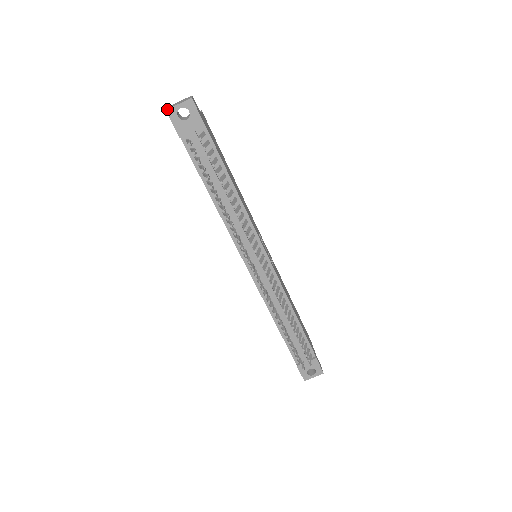
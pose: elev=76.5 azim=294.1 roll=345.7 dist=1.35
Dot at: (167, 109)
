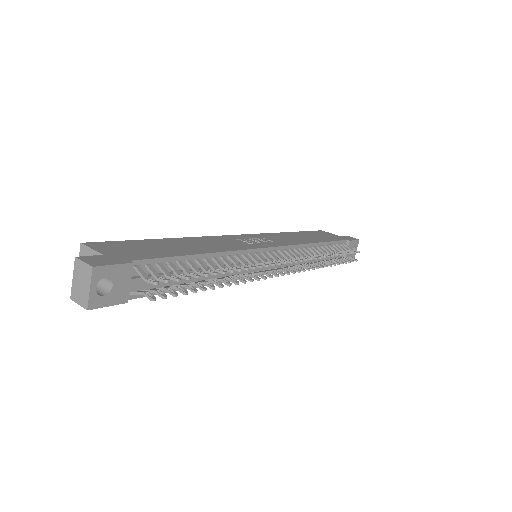
Dot at: (87, 308)
